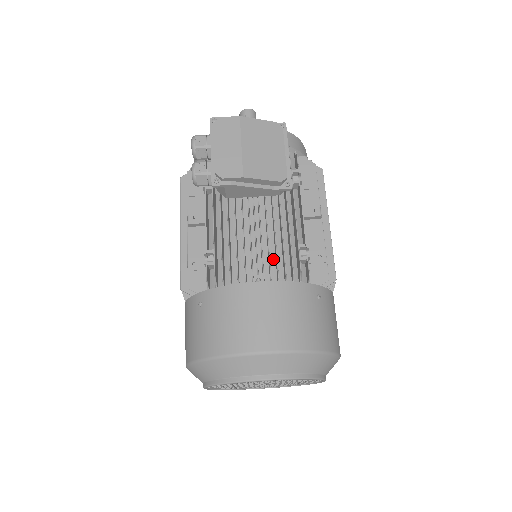
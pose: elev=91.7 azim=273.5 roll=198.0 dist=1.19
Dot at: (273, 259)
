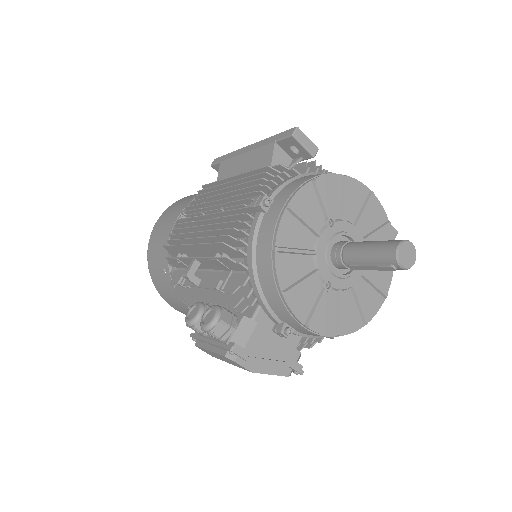
Dot at: occluded
